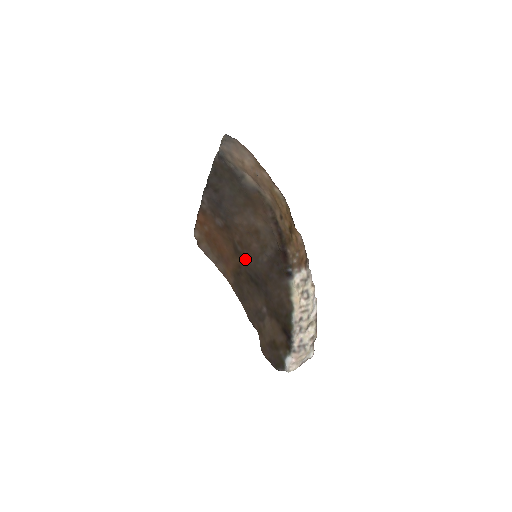
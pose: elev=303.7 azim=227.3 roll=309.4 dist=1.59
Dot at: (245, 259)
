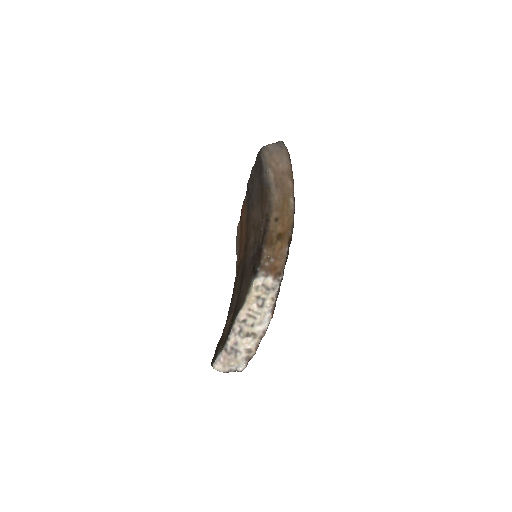
Dot at: occluded
